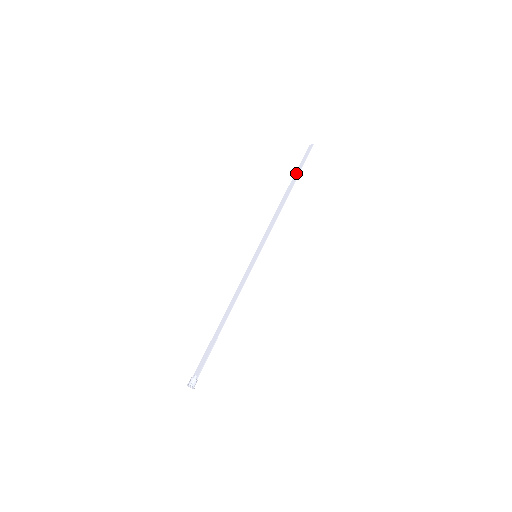
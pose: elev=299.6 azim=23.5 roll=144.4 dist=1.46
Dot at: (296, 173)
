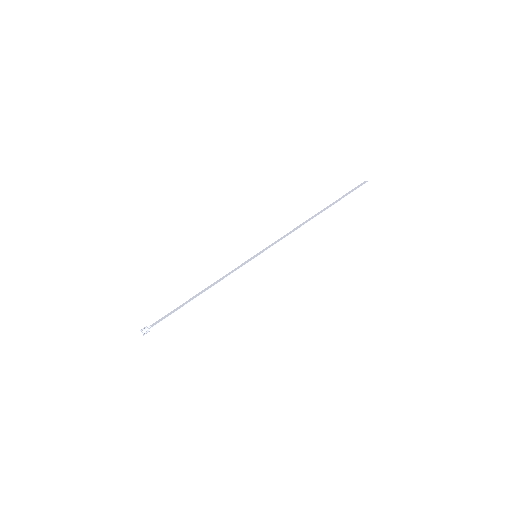
Dot at: (336, 201)
